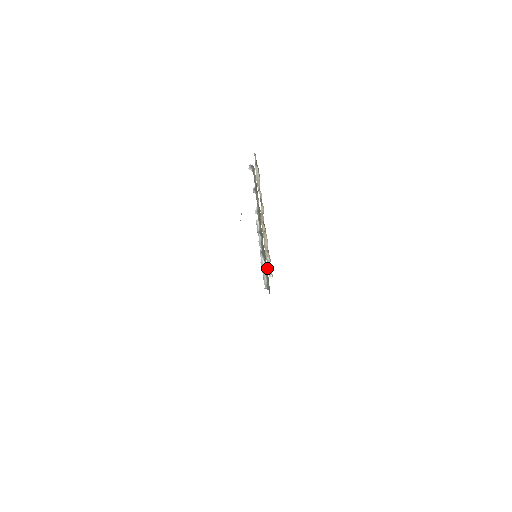
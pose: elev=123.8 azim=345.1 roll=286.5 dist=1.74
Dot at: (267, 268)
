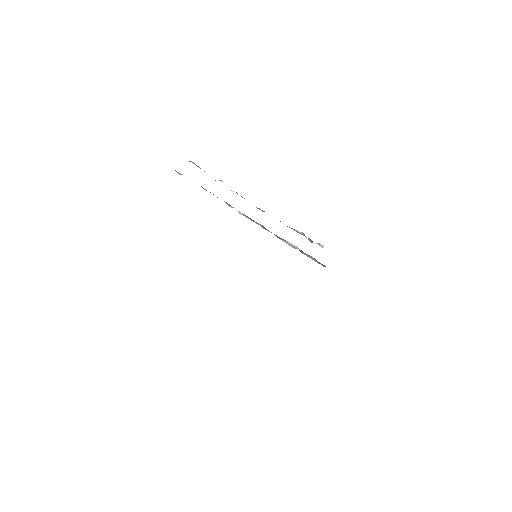
Dot at: (310, 241)
